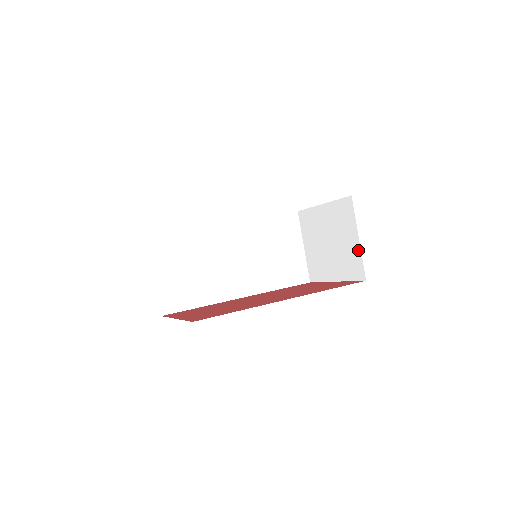
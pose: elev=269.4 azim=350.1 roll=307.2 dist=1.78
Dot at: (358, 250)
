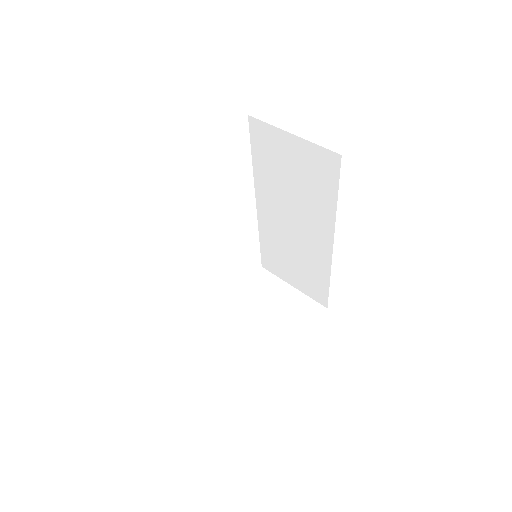
Dot at: (300, 295)
